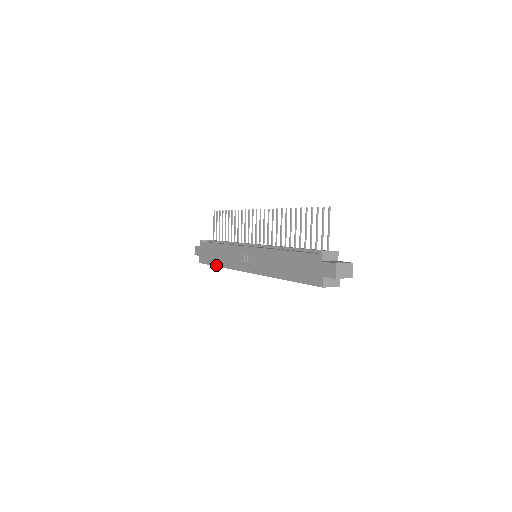
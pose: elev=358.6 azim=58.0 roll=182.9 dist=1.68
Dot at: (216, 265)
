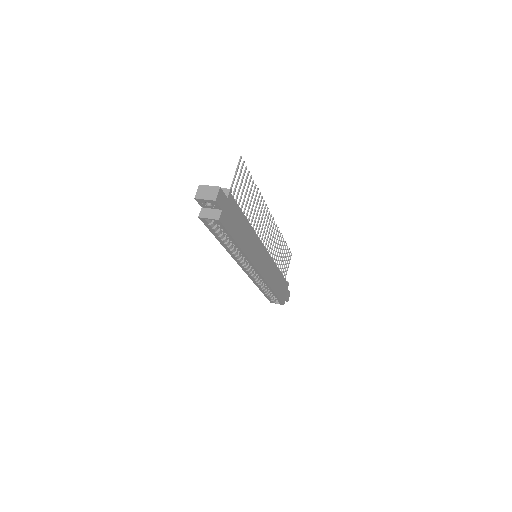
Dot at: (261, 290)
